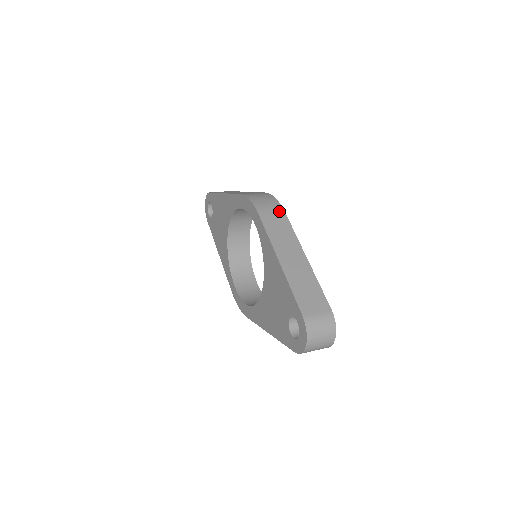
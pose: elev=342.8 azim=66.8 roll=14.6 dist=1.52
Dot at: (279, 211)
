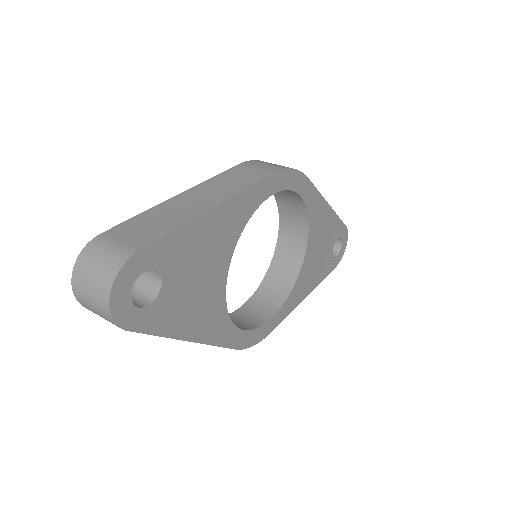
Dot at: (267, 170)
